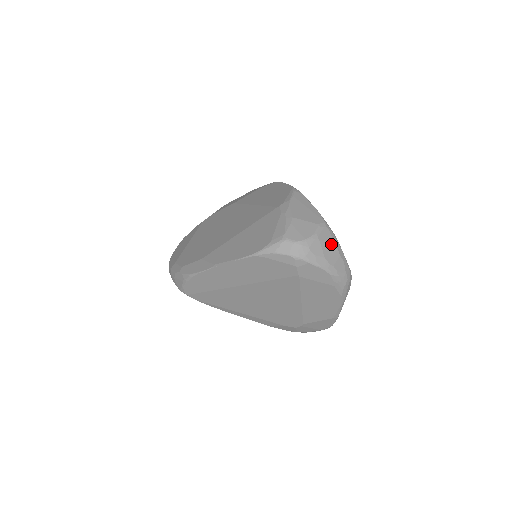
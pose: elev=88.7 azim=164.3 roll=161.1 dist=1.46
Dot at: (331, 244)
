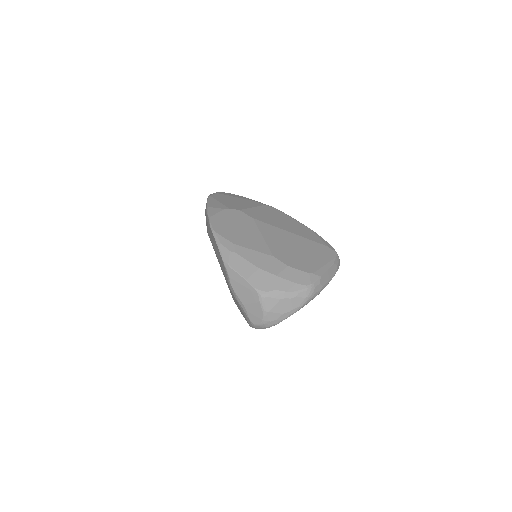
Dot at: (278, 303)
